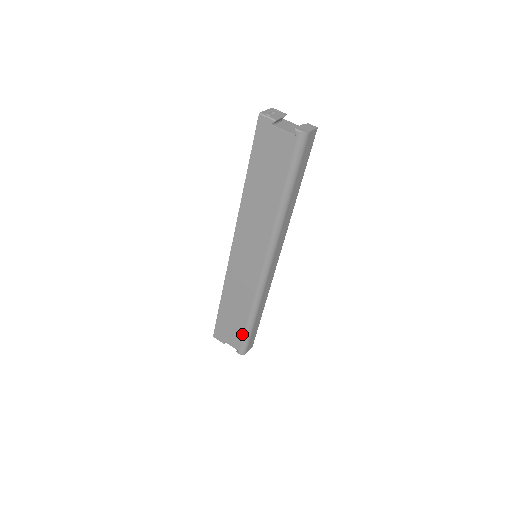
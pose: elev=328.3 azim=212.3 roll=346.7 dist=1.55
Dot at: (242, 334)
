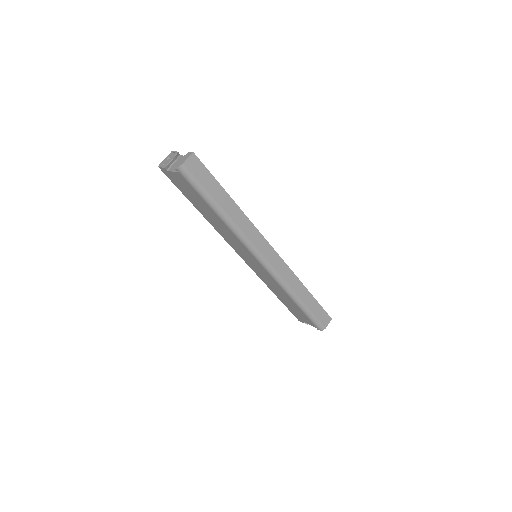
Dot at: (305, 315)
